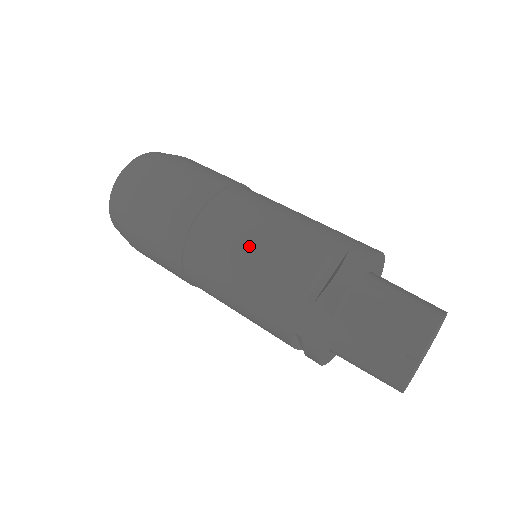
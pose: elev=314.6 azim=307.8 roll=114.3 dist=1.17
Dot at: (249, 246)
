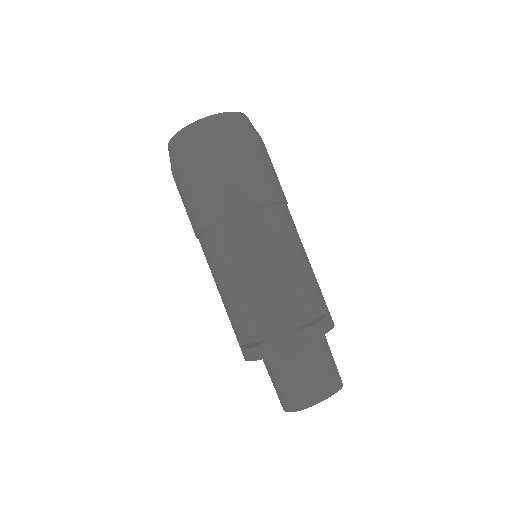
Dot at: (219, 285)
